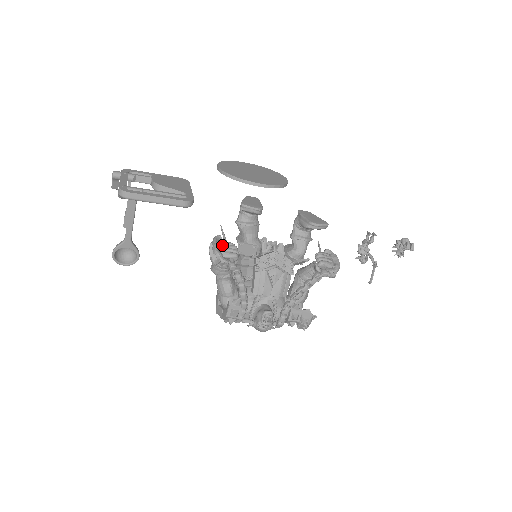
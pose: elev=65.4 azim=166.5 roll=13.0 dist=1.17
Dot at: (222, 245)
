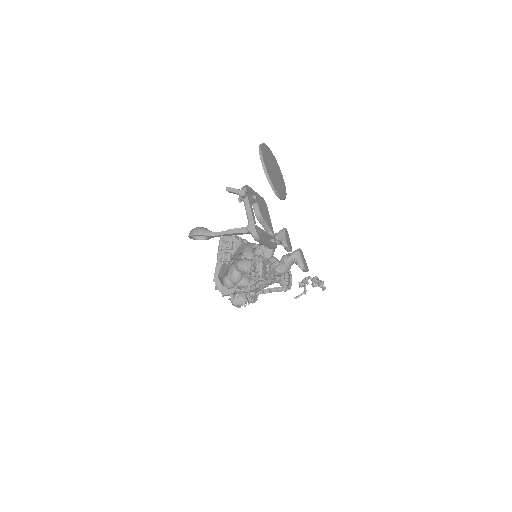
Dot at: (263, 268)
